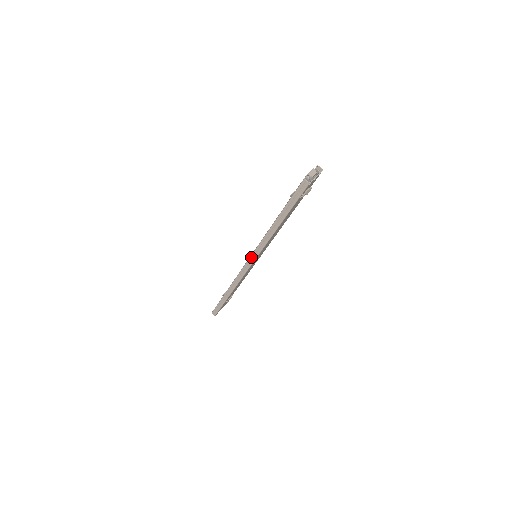
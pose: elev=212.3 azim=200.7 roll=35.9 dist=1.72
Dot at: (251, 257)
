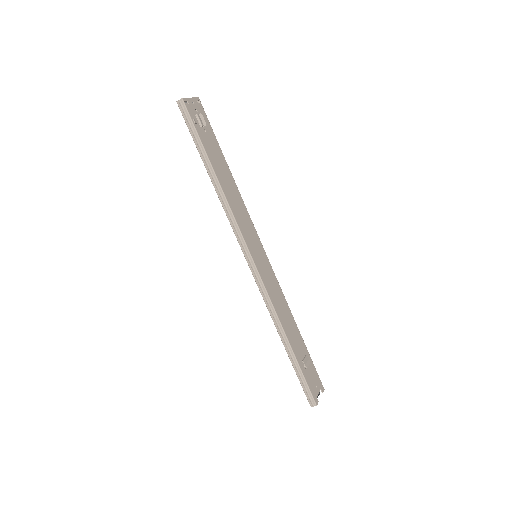
Dot at: (243, 252)
